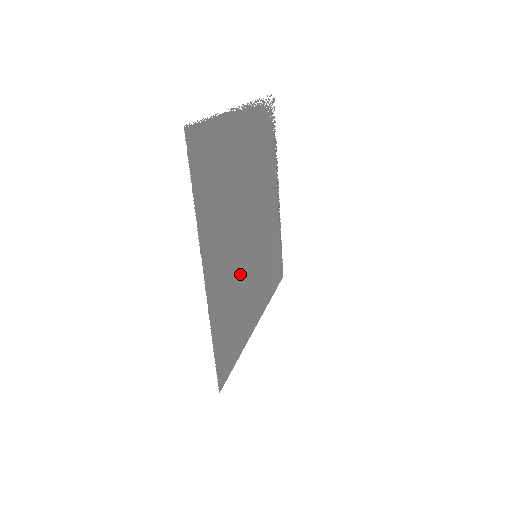
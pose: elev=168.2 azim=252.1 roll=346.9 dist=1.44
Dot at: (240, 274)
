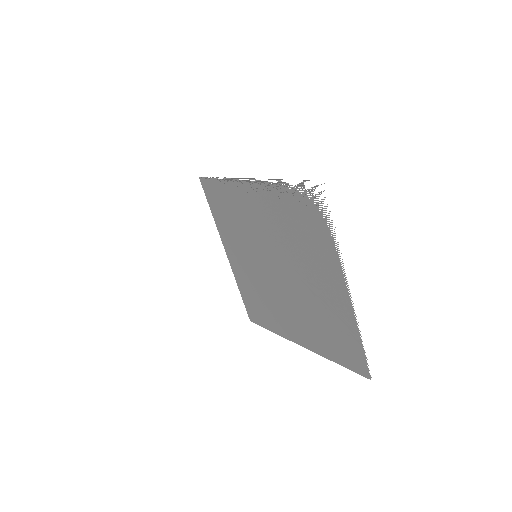
Dot at: (268, 290)
